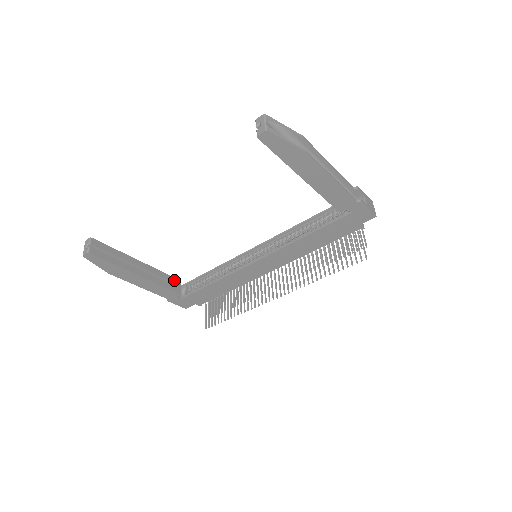
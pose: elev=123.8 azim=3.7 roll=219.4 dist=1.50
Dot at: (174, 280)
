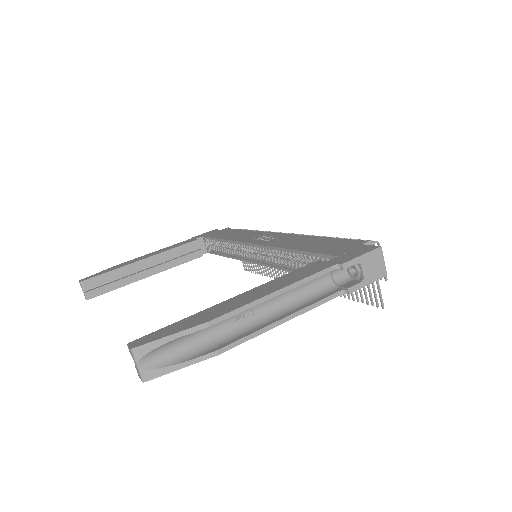
Dot at: (190, 246)
